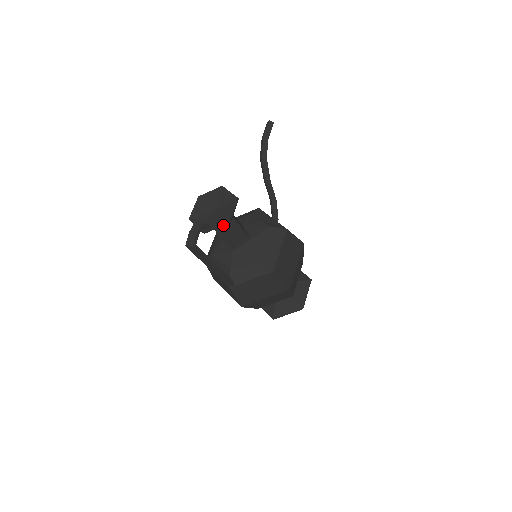
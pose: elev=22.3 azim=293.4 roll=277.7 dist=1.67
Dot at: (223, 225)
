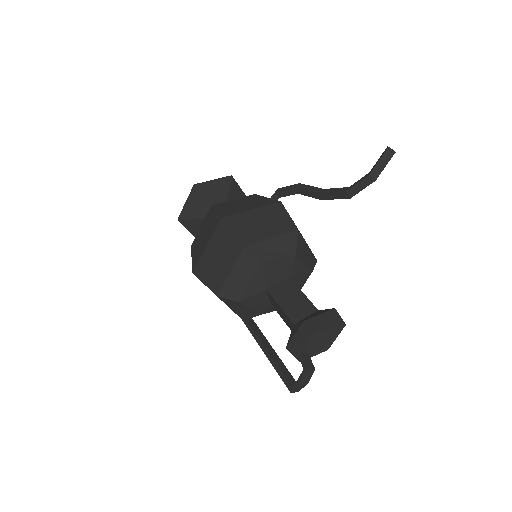
Dot at: (321, 351)
